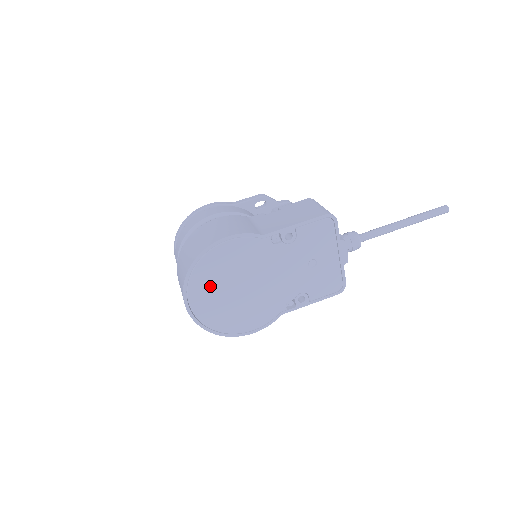
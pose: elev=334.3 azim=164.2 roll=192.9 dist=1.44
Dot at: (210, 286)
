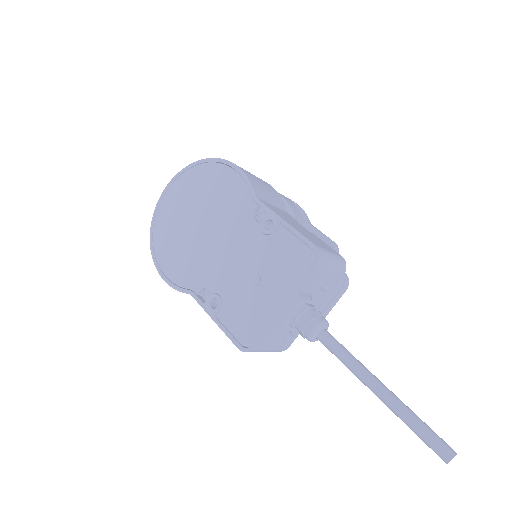
Dot at: (189, 193)
